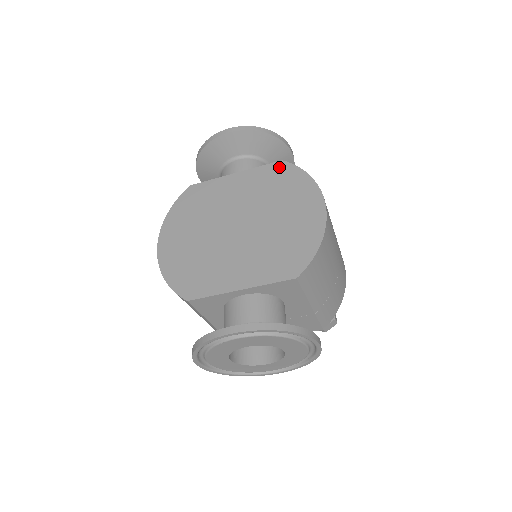
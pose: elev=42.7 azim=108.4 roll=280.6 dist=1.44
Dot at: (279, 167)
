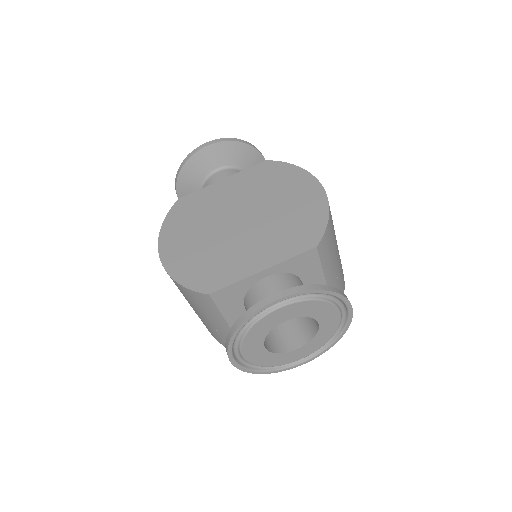
Dot at: (265, 166)
